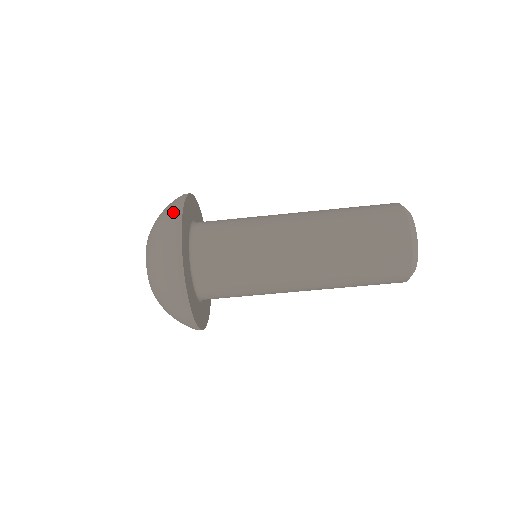
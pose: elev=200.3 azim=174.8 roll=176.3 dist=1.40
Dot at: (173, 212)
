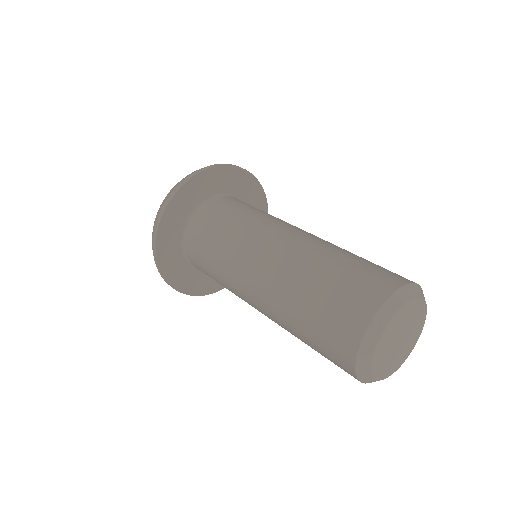
Dot at: occluded
